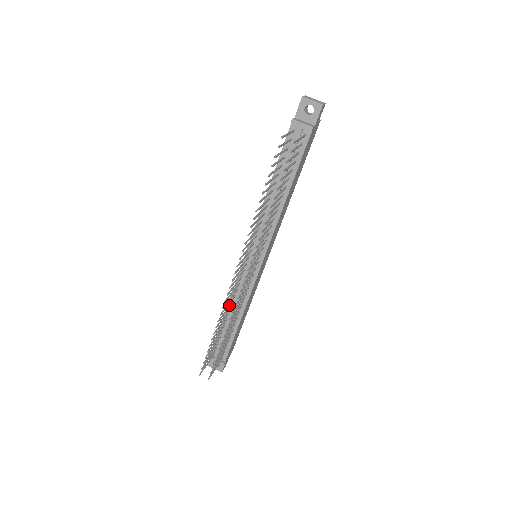
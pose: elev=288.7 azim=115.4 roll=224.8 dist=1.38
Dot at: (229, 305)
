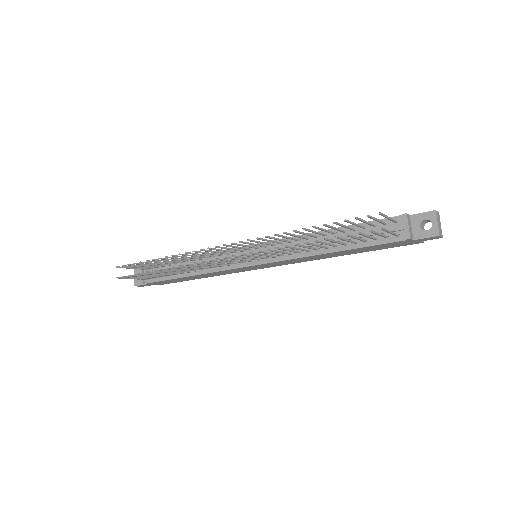
Dot at: occluded
